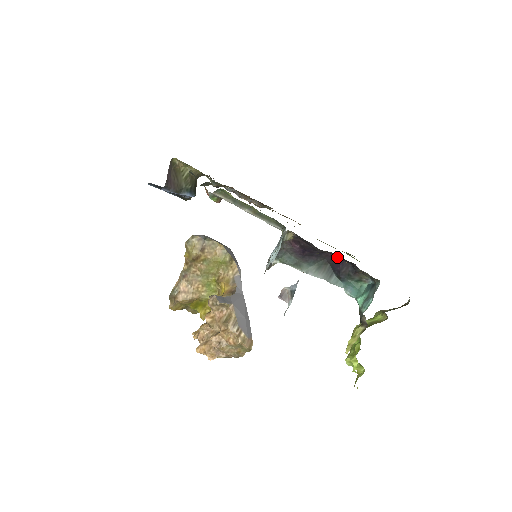
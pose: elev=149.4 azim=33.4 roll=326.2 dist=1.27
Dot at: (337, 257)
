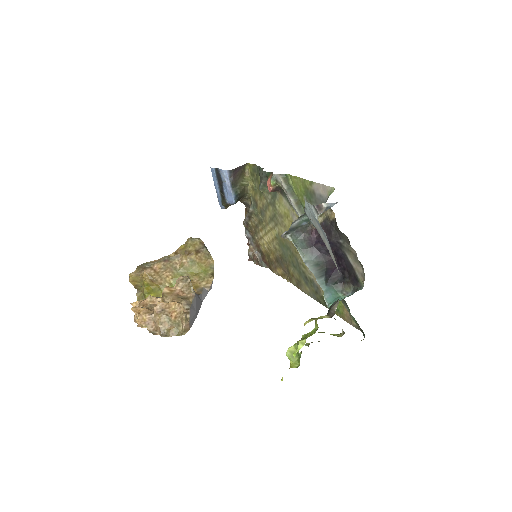
Dot at: (348, 244)
